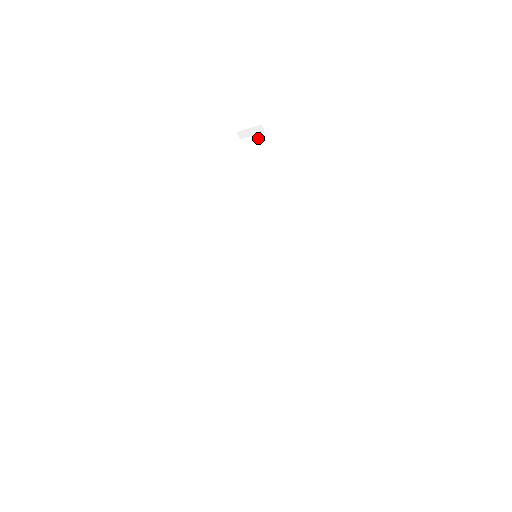
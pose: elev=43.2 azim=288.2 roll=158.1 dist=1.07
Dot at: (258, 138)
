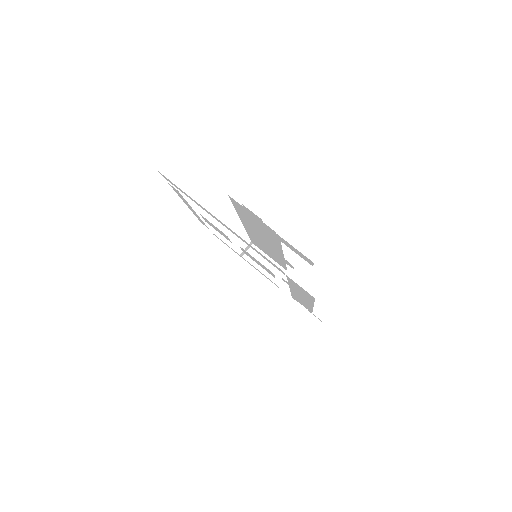
Dot at: (258, 249)
